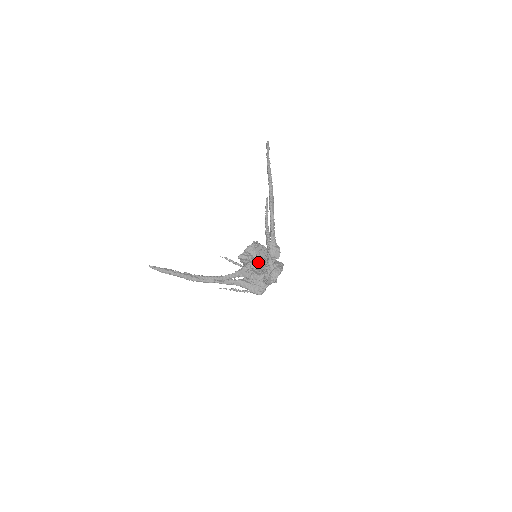
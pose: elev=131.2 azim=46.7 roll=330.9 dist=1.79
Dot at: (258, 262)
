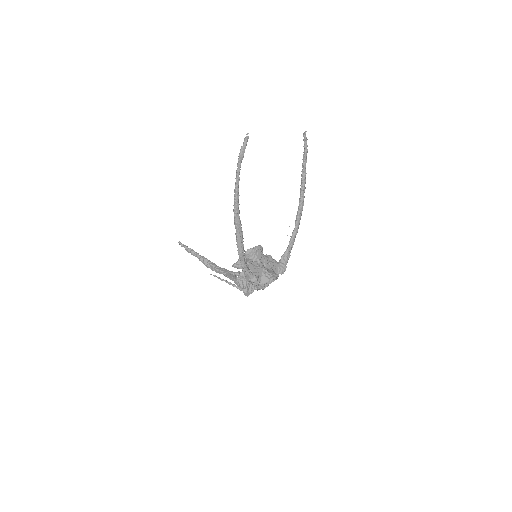
Dot at: occluded
